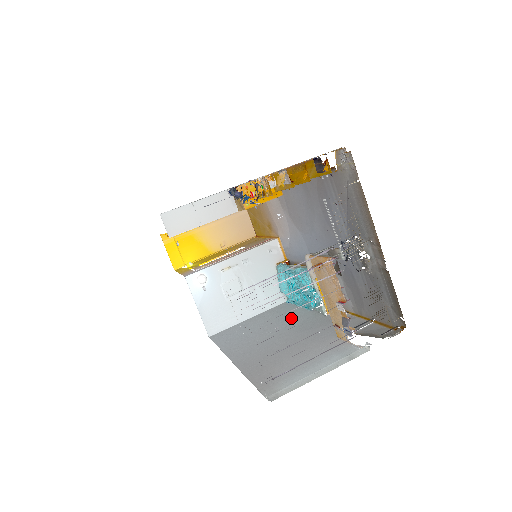
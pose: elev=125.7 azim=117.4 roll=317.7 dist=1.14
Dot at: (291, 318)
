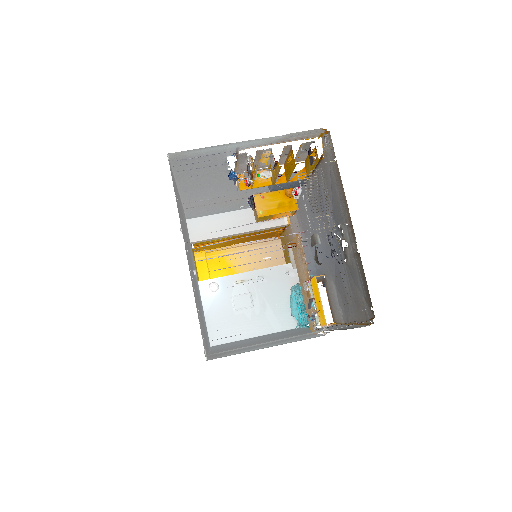
Dot at: (288, 332)
